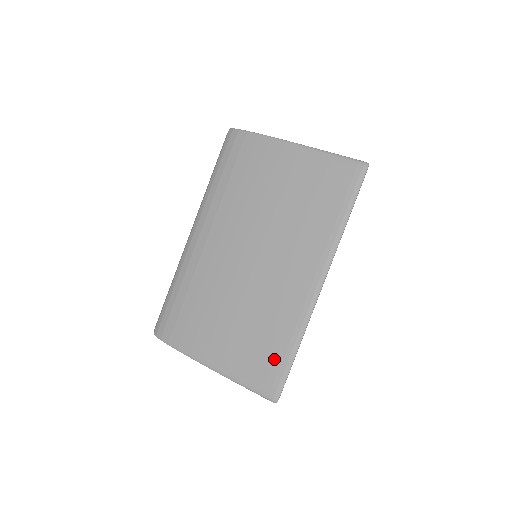
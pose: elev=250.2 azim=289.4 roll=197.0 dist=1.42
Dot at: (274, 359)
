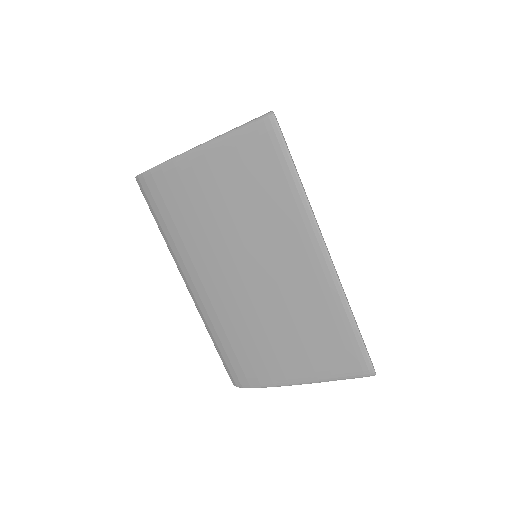
Dot at: (342, 343)
